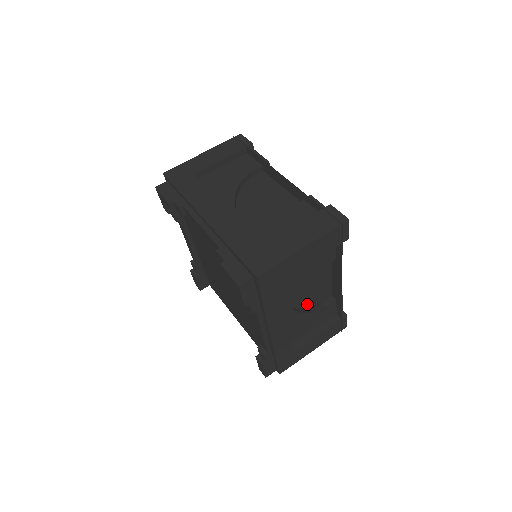
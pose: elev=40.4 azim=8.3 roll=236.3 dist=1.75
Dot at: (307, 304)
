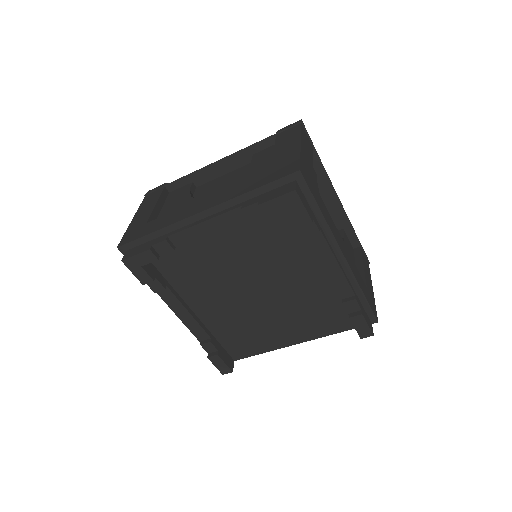
Dot at: occluded
